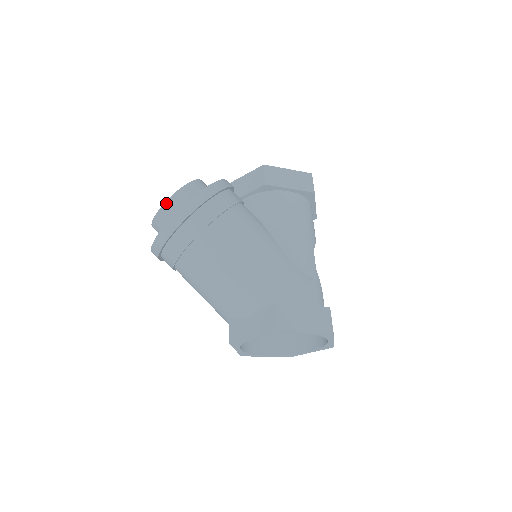
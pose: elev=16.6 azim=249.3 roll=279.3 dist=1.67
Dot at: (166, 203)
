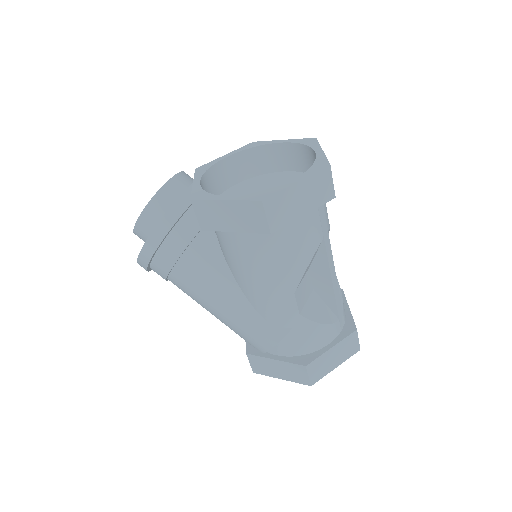
Dot at: occluded
